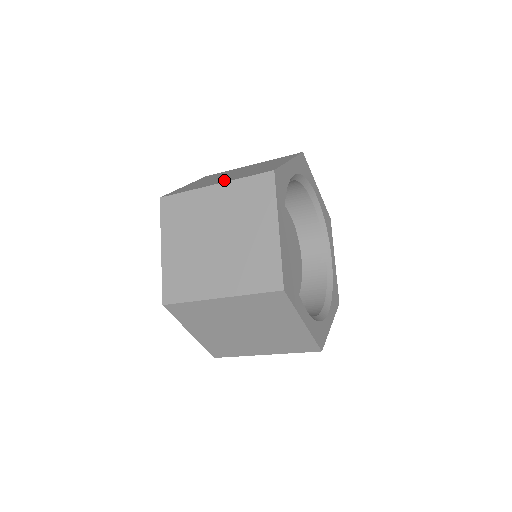
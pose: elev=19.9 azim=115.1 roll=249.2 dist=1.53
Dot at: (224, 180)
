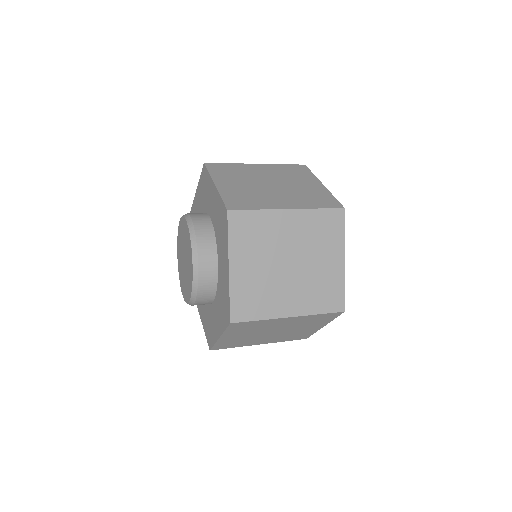
Dot at: (295, 304)
